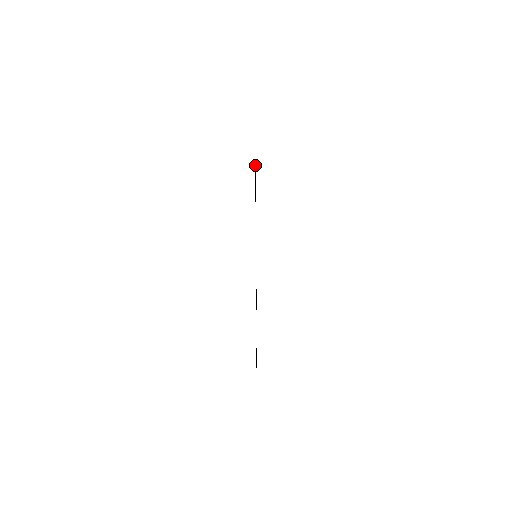
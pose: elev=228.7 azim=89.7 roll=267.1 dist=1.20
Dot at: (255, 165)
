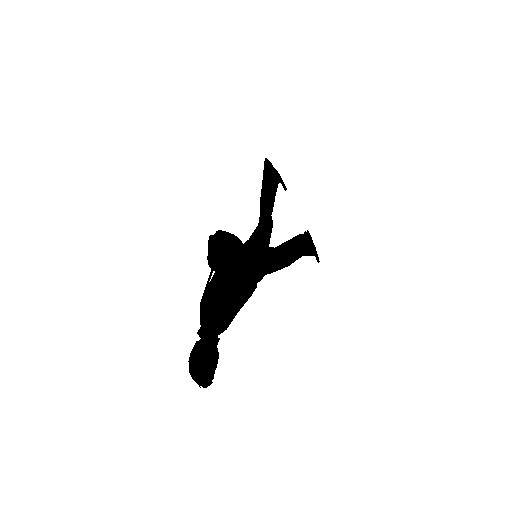
Dot at: (211, 280)
